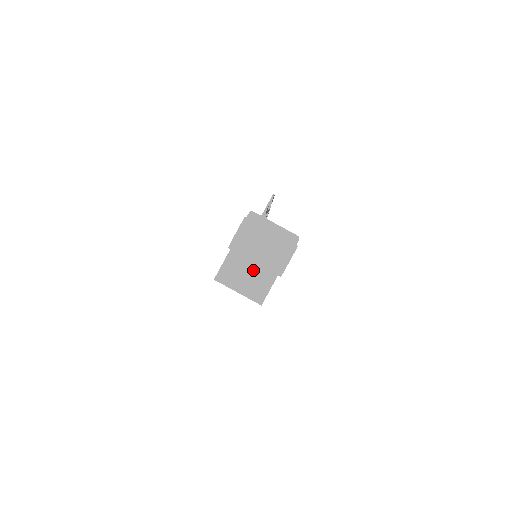
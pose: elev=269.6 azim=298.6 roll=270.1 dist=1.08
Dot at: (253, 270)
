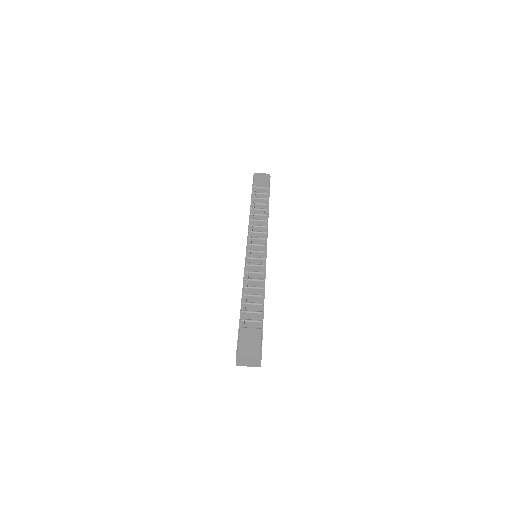
Dot at: occluded
